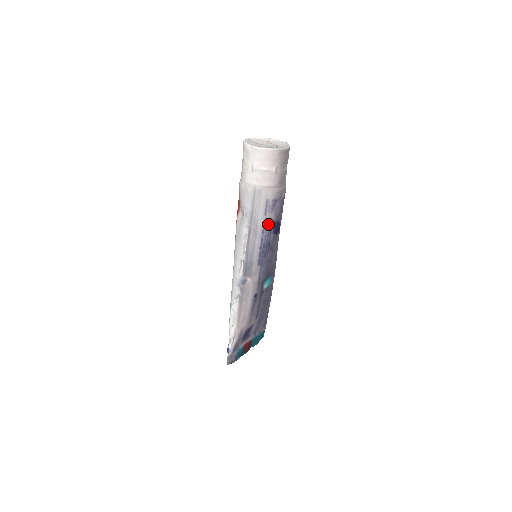
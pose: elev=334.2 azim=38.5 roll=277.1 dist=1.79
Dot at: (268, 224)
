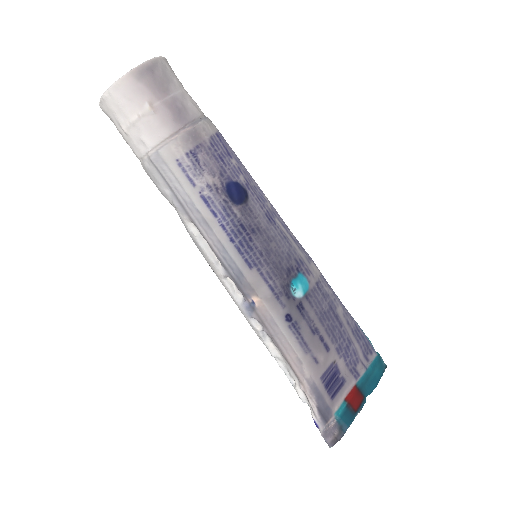
Dot at: (211, 197)
